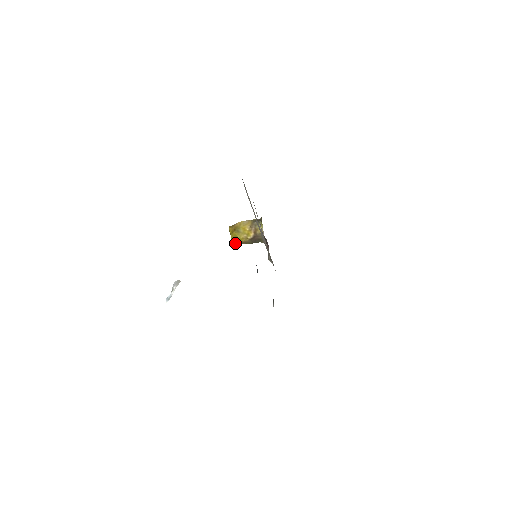
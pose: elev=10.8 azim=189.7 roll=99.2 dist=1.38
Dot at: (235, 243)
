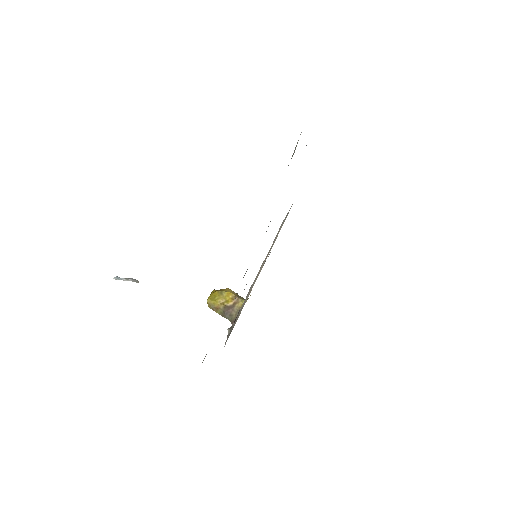
Dot at: (208, 302)
